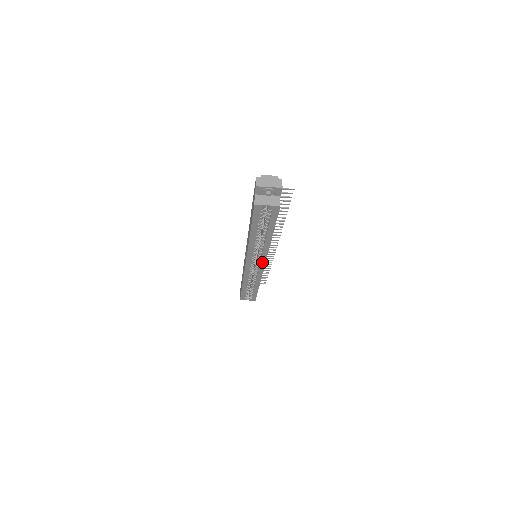
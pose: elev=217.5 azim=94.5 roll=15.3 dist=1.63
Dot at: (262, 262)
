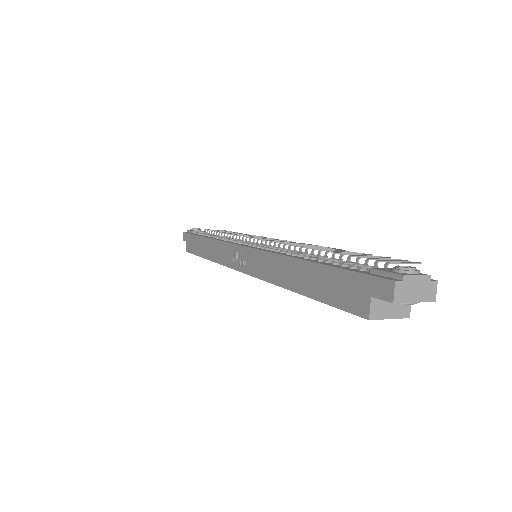
Dot at: occluded
